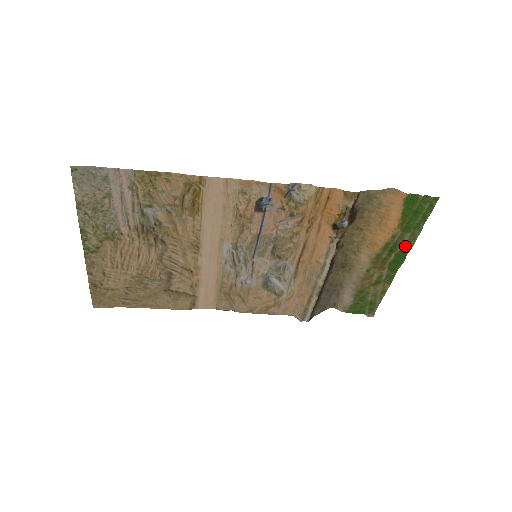
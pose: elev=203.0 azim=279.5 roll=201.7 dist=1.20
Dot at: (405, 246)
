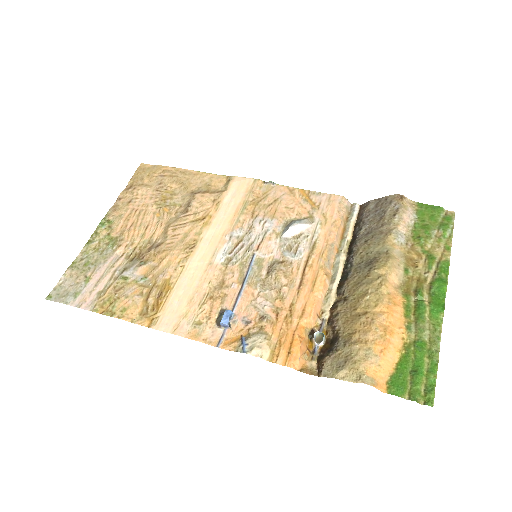
Dot at: (432, 322)
